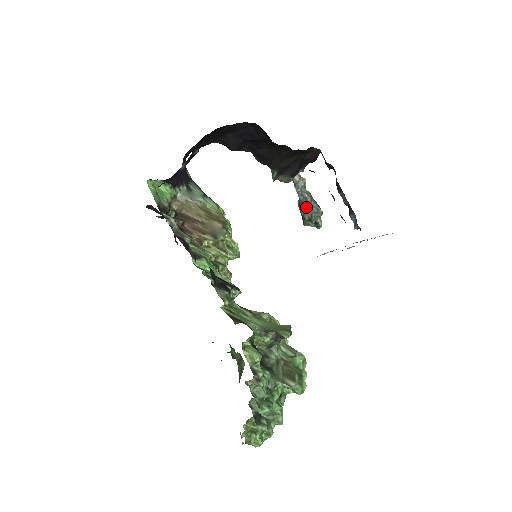
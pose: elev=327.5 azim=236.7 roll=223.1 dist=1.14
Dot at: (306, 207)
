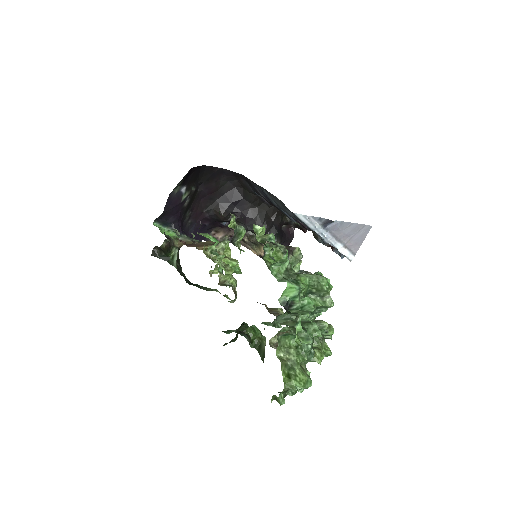
Dot at: (296, 273)
